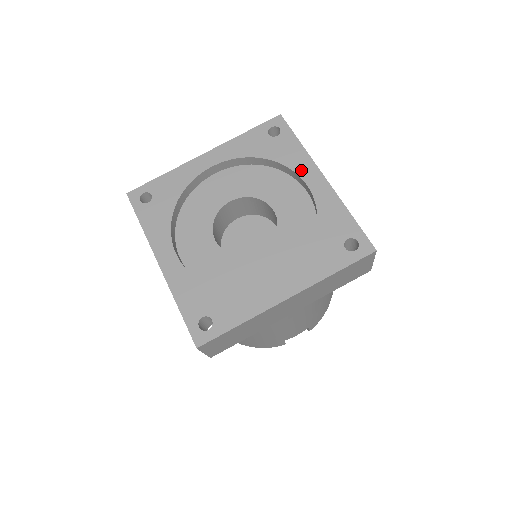
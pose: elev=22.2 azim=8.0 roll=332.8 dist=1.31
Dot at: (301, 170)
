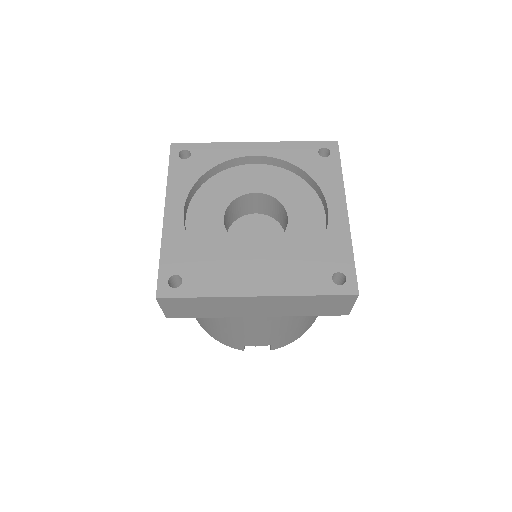
Dot at: (330, 195)
